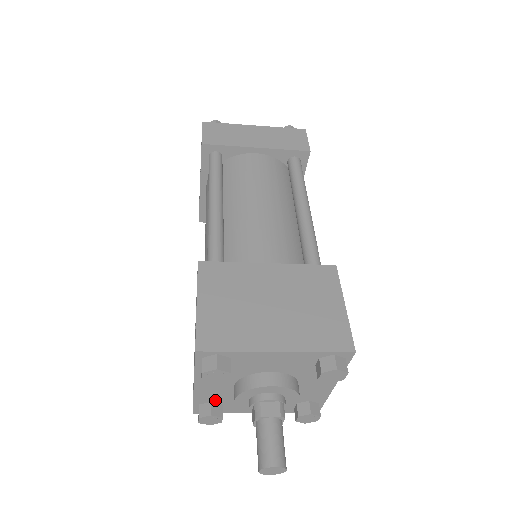
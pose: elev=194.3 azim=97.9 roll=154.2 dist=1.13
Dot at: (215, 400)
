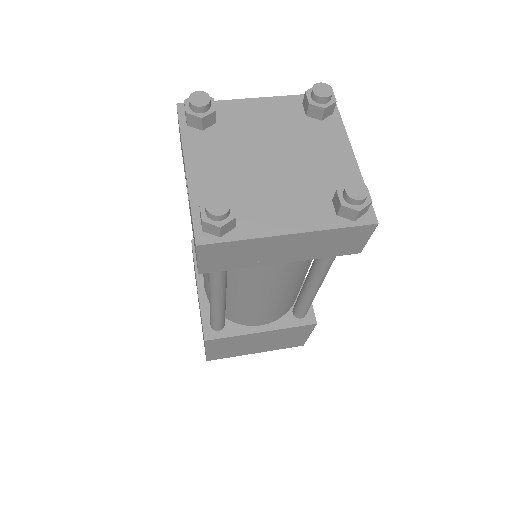
Dot at: occluded
